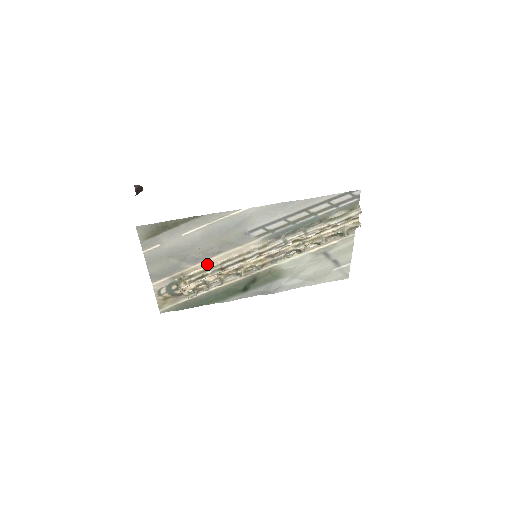
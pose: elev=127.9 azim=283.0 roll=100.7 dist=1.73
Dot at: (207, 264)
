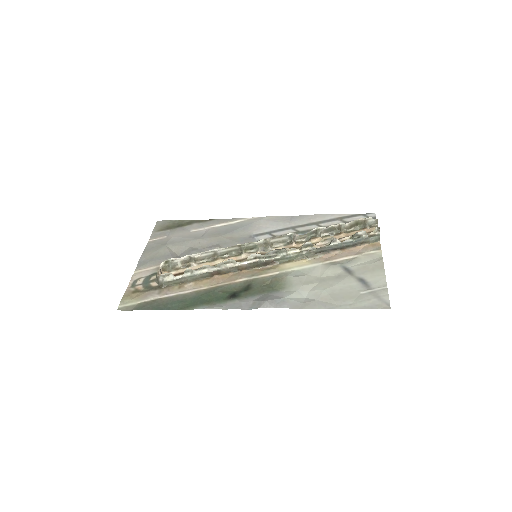
Dot at: occluded
